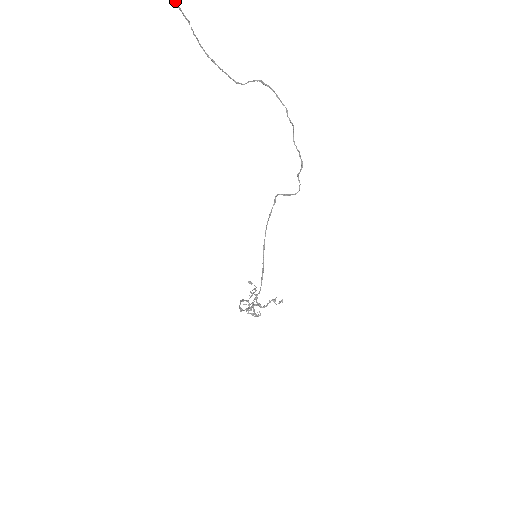
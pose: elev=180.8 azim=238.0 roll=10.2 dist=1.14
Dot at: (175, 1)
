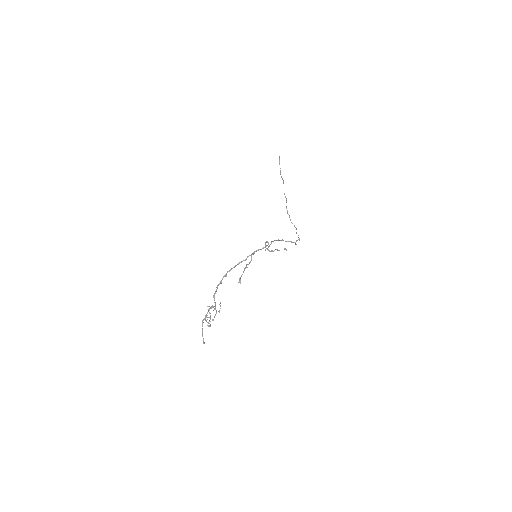
Dot at: (279, 162)
